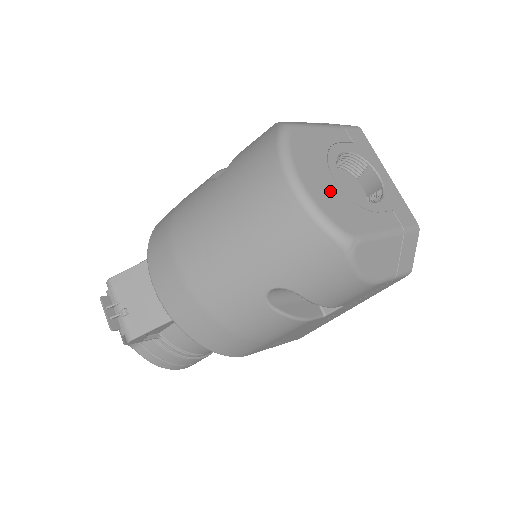
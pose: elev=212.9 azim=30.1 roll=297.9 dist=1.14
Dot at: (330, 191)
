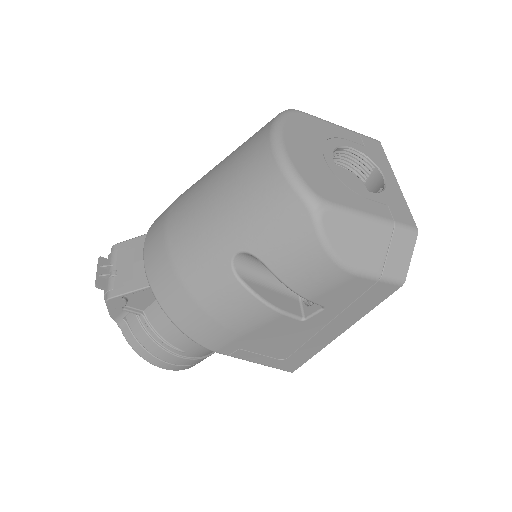
Dot at: (314, 161)
